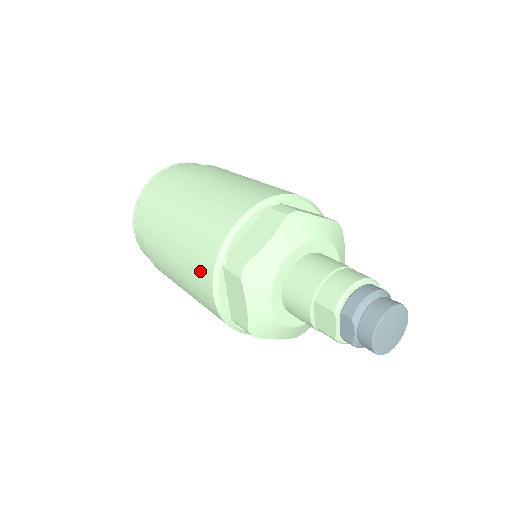
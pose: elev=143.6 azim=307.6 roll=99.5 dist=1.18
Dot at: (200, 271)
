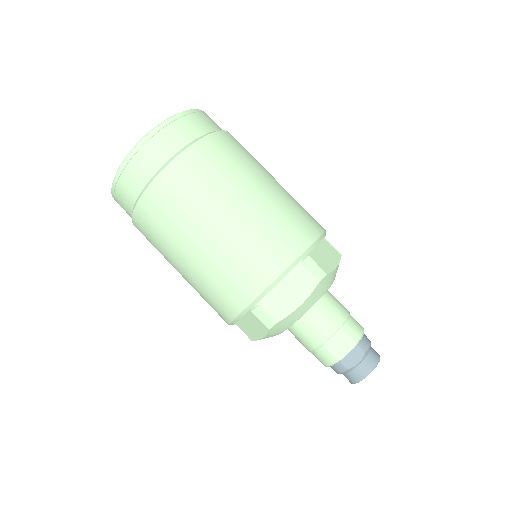
Dot at: (273, 250)
